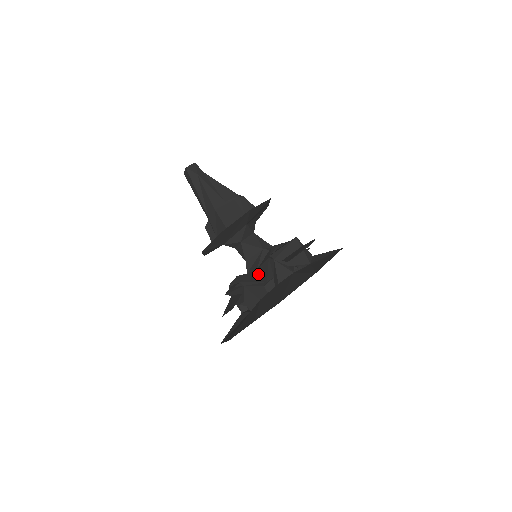
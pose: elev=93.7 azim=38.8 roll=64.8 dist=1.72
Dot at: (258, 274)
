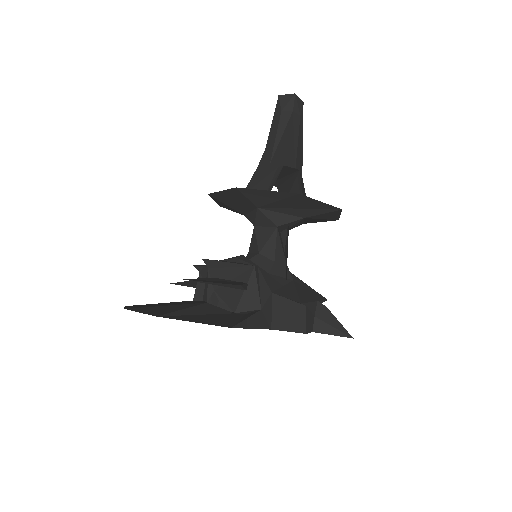
Dot at: occluded
